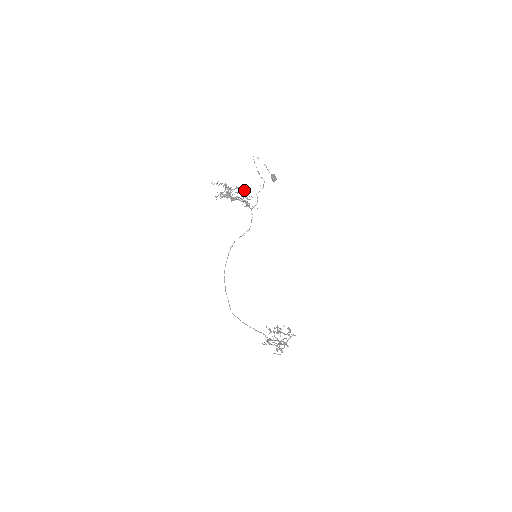
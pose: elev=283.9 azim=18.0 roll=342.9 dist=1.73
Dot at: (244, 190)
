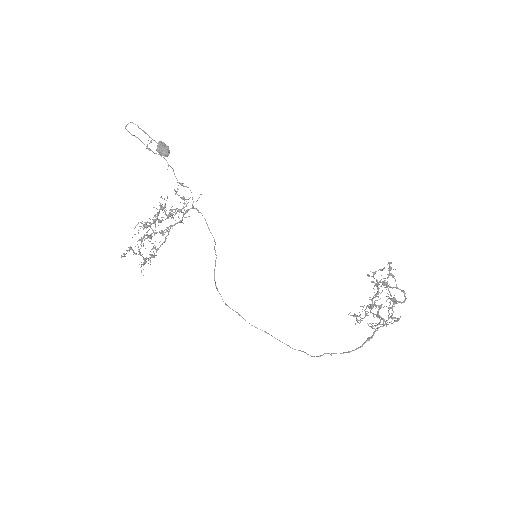
Dot at: (156, 214)
